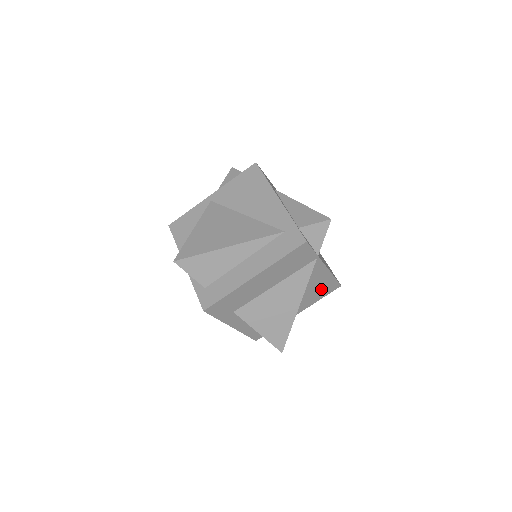
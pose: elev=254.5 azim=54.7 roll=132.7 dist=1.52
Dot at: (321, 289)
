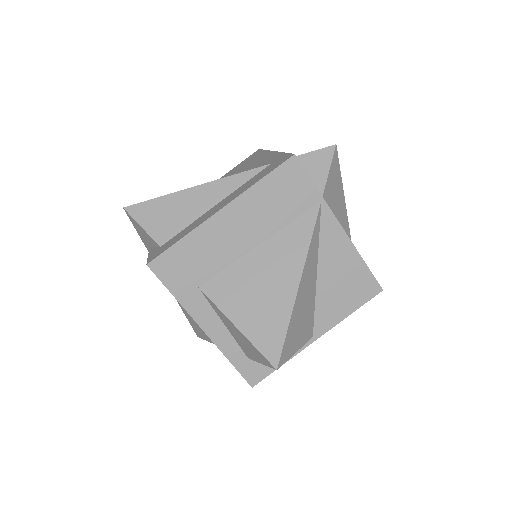
Dot at: (347, 286)
